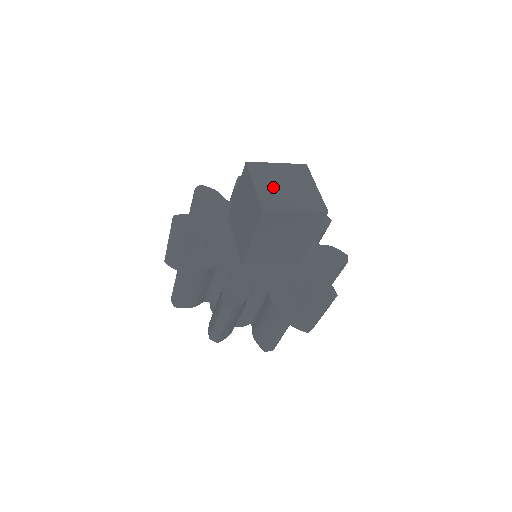
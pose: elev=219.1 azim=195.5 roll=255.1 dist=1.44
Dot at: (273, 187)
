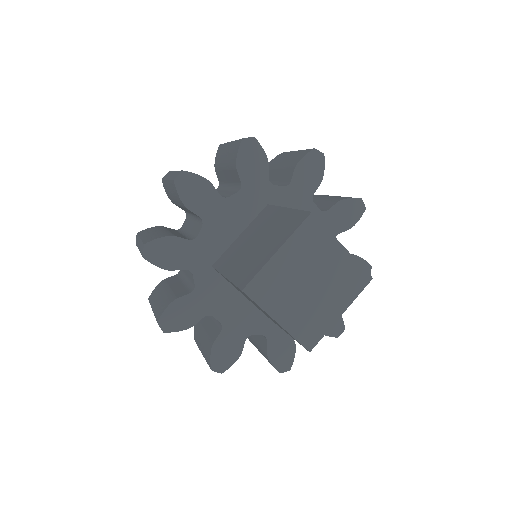
Dot at: (298, 303)
